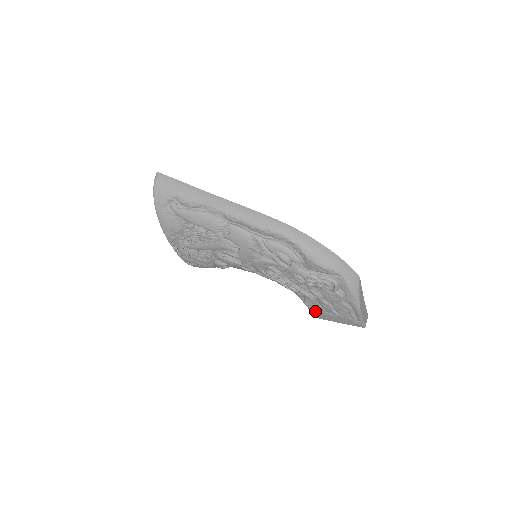
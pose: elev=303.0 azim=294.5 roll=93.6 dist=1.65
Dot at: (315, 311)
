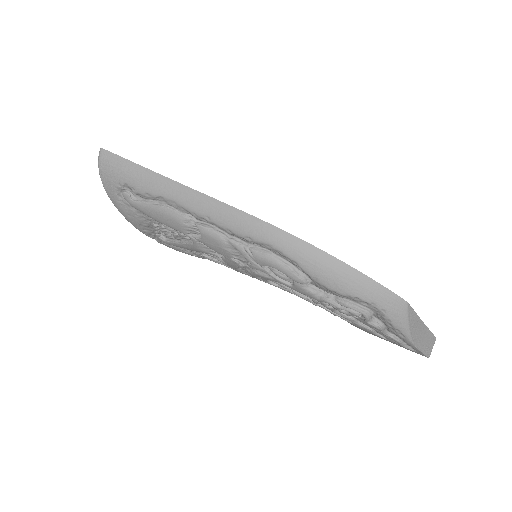
Dot at: (354, 325)
